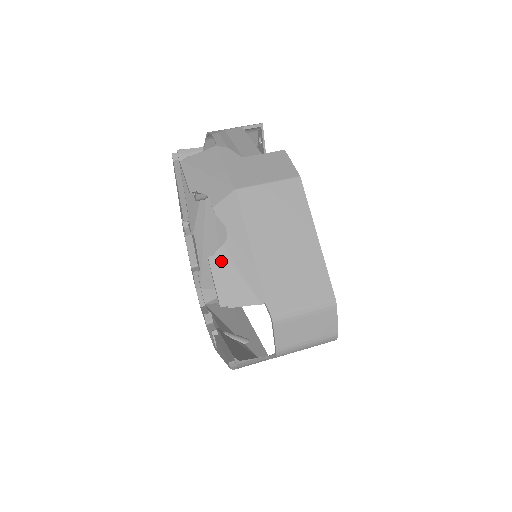
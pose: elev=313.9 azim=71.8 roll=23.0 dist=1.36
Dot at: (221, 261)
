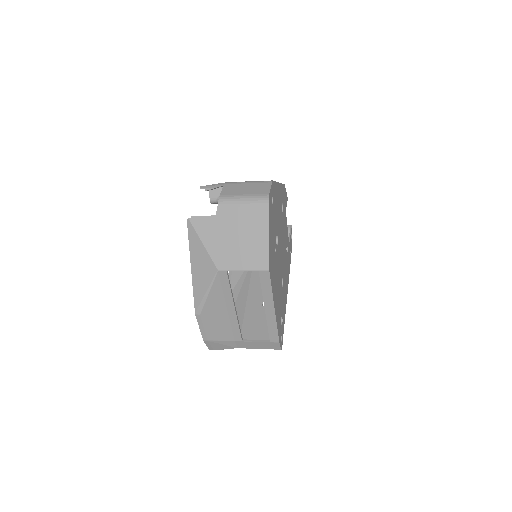
Dot at: occluded
